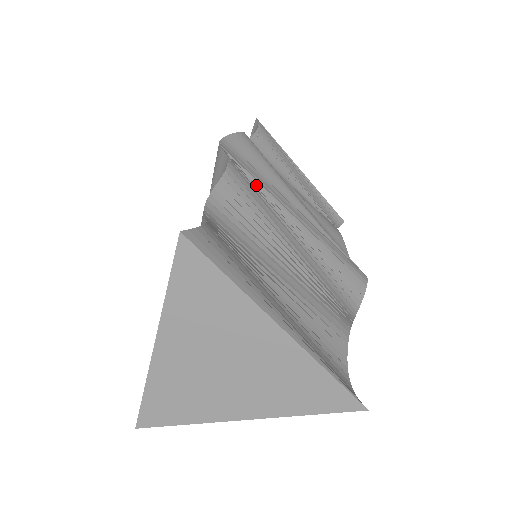
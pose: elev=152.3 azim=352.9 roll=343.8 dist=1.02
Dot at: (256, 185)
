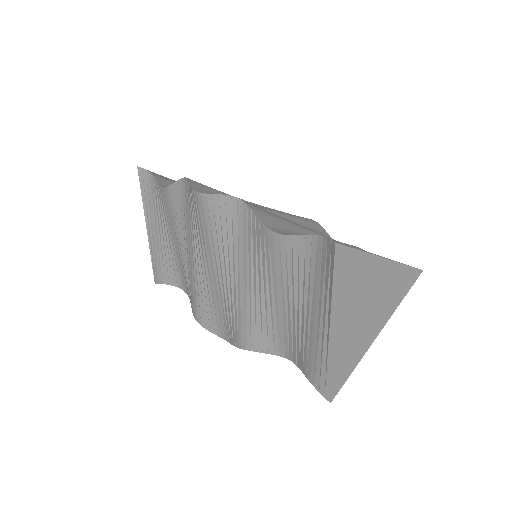
Dot at: occluded
